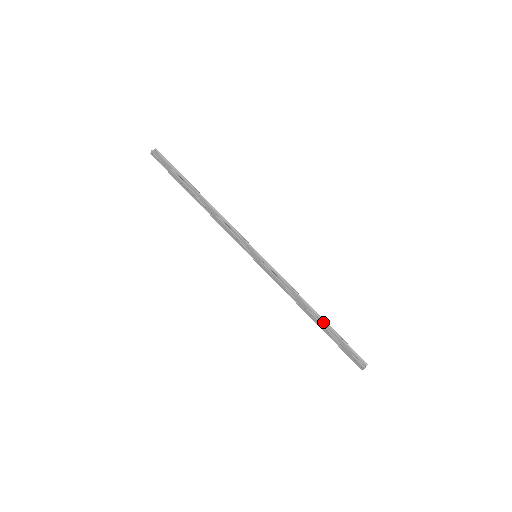
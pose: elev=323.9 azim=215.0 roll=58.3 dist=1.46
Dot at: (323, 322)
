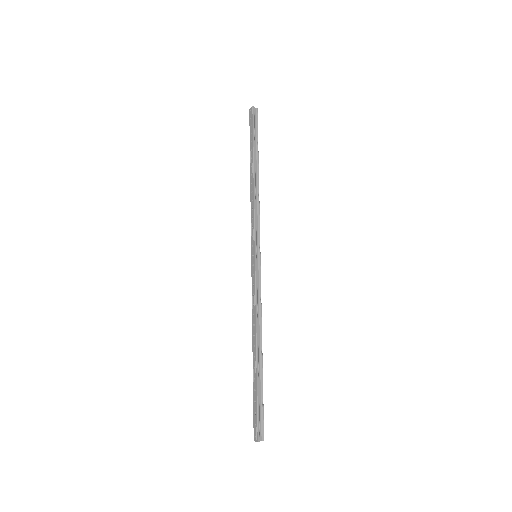
Dot at: (260, 363)
